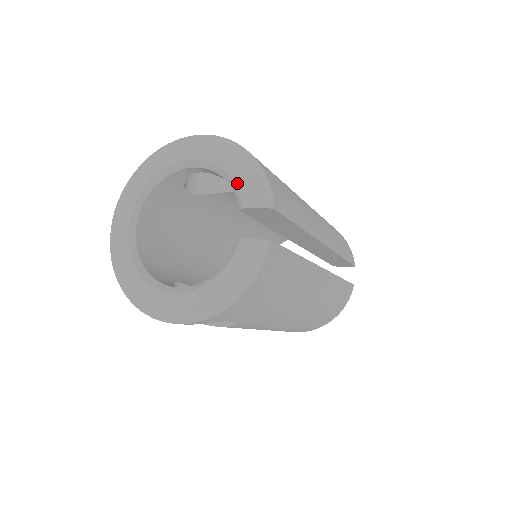
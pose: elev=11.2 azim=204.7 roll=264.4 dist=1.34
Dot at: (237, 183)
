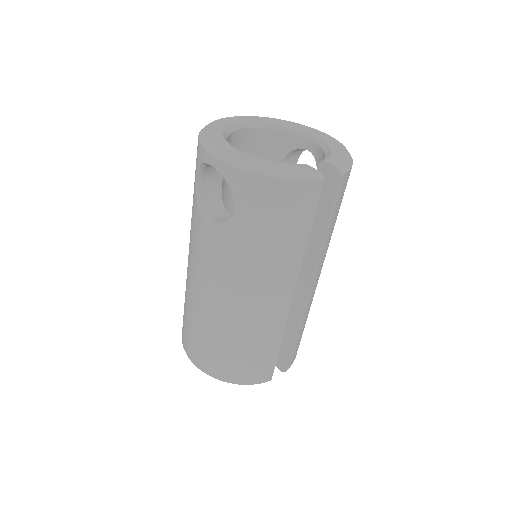
Dot at: (332, 155)
